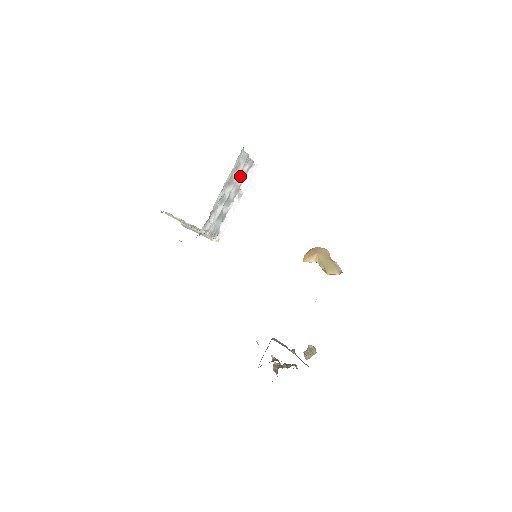
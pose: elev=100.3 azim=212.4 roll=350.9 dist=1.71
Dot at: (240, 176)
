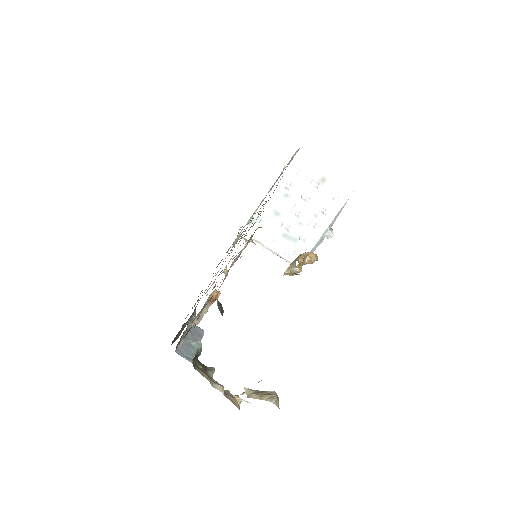
Dot at: (315, 197)
